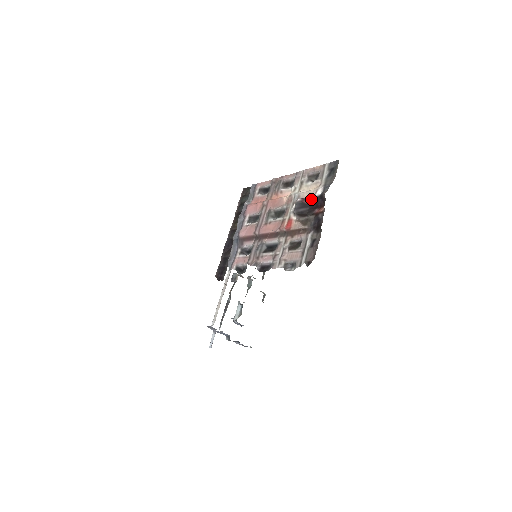
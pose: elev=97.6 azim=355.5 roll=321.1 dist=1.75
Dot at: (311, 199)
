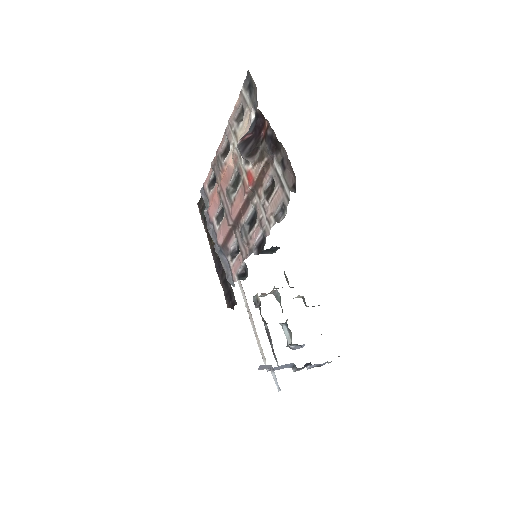
Dot at: (250, 130)
